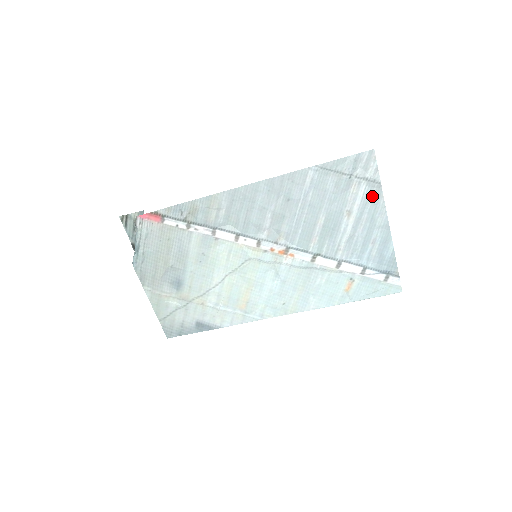
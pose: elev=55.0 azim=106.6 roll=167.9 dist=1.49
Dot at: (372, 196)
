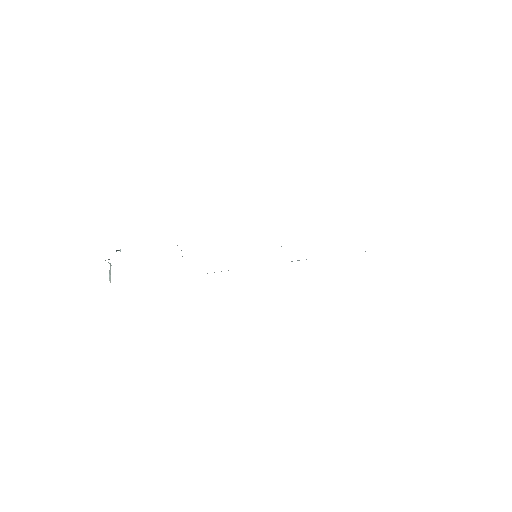
Dot at: occluded
